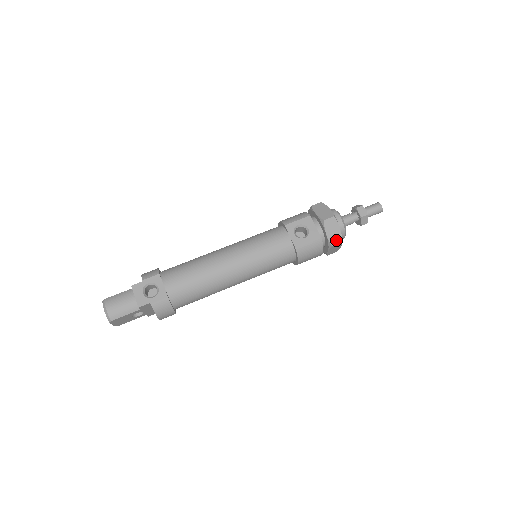
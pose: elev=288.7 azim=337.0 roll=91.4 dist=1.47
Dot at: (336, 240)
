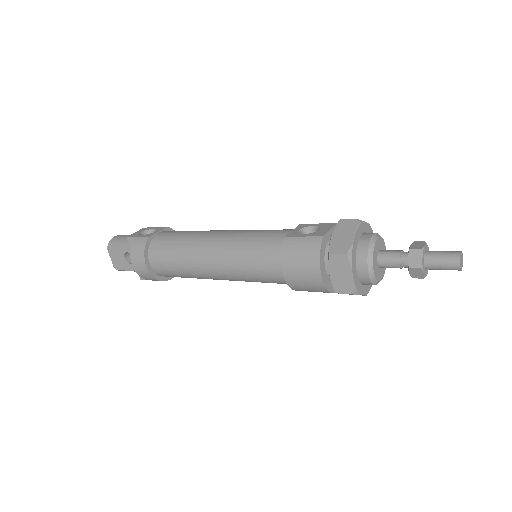
Dot at: (340, 248)
